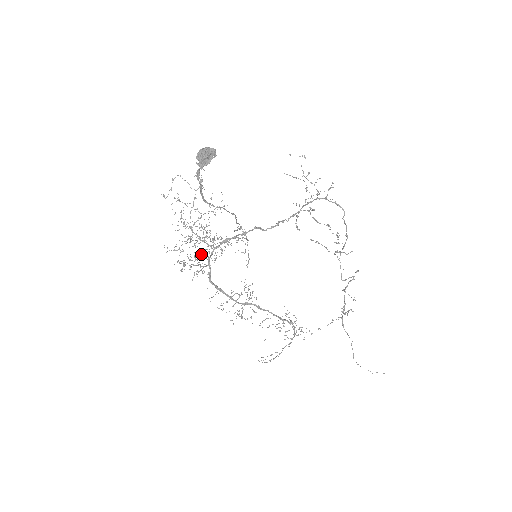
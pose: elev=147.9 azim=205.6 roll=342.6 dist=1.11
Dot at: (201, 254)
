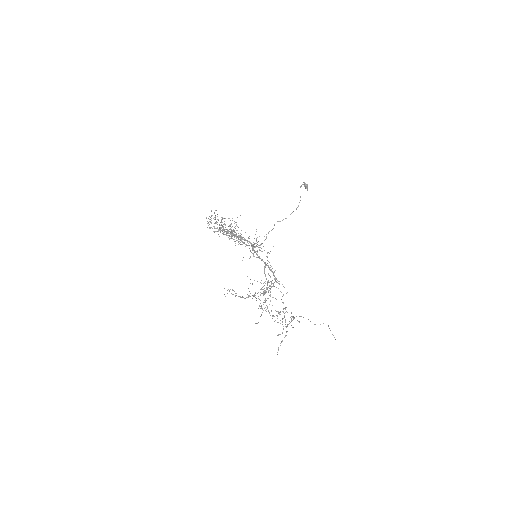
Dot at: occluded
